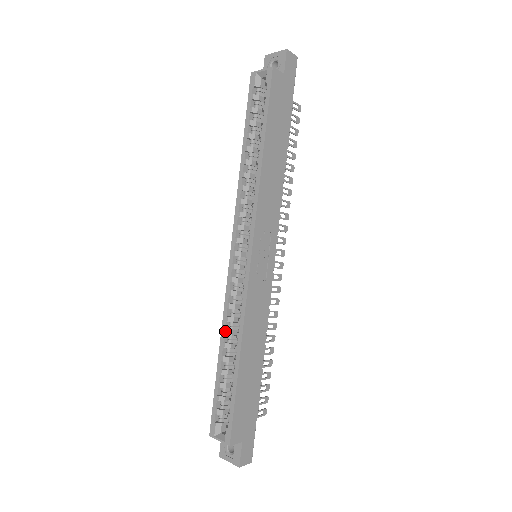
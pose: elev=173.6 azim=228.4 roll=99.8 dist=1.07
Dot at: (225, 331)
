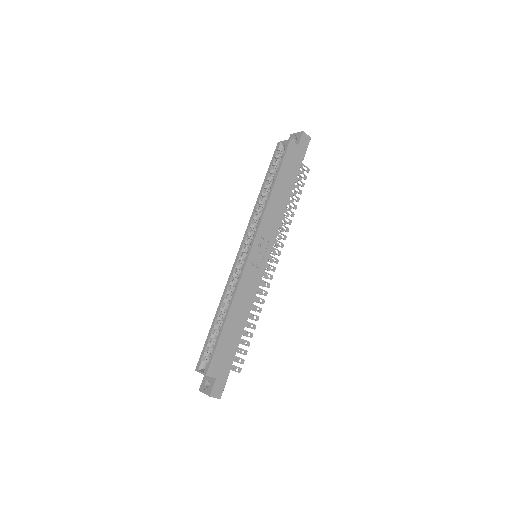
Dot at: (223, 299)
